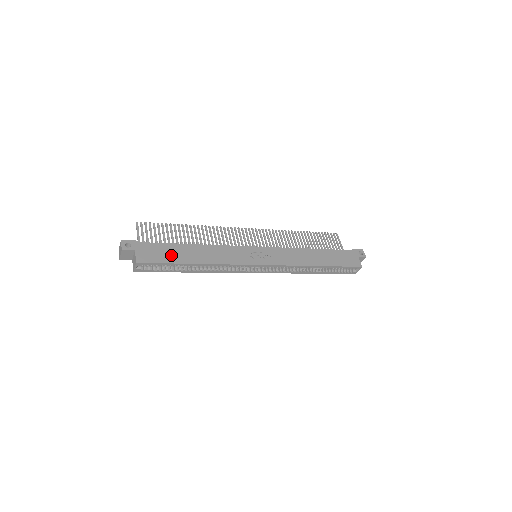
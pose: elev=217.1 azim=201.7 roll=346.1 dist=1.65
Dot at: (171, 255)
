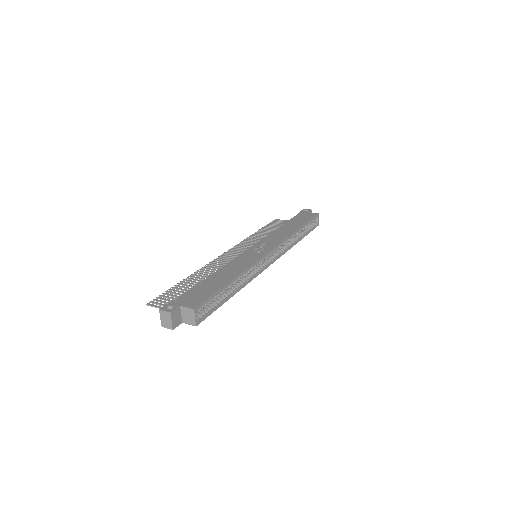
Dot at: (208, 289)
